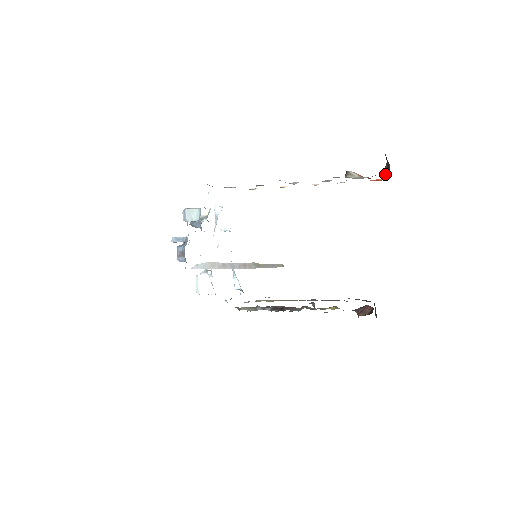
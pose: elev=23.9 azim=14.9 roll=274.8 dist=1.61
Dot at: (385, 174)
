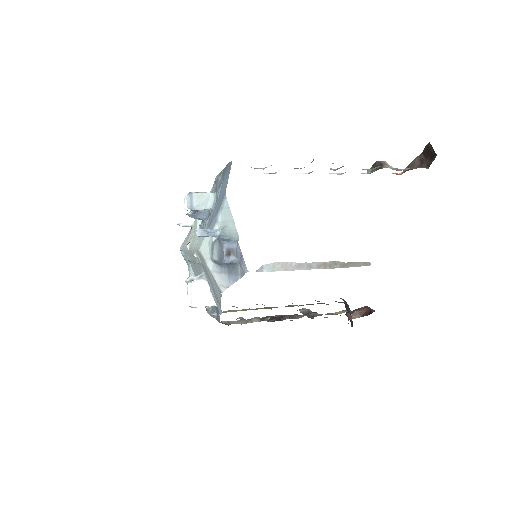
Dot at: (420, 167)
